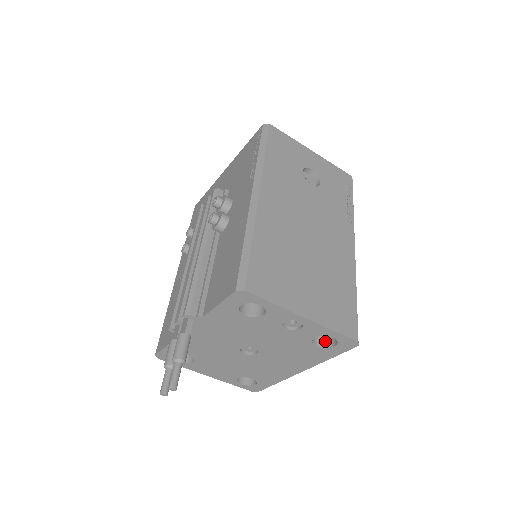
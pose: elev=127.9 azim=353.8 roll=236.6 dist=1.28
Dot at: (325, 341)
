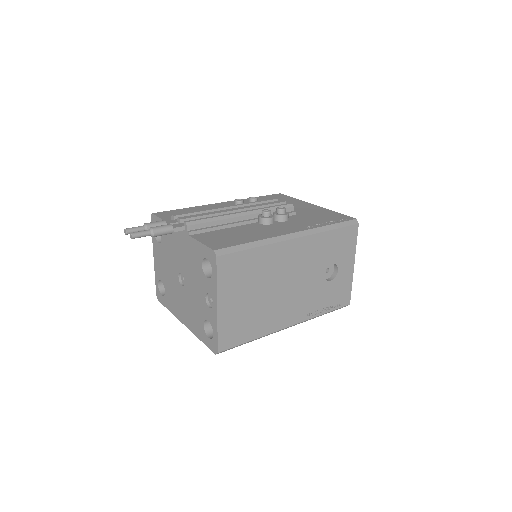
Dot at: (210, 330)
